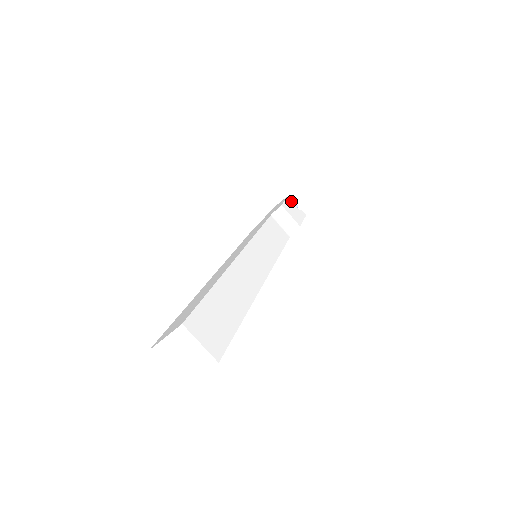
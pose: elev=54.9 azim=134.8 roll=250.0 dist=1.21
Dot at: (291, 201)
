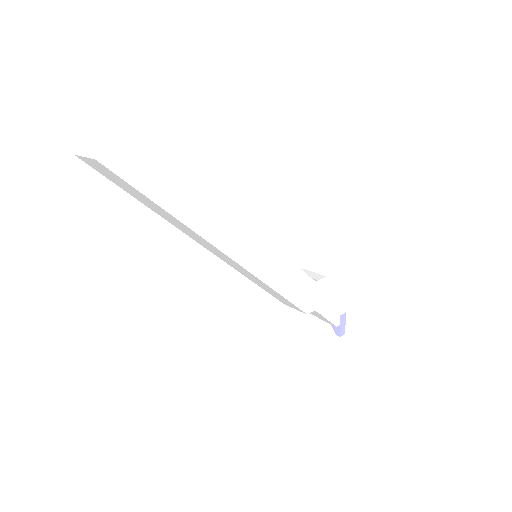
Dot at: occluded
